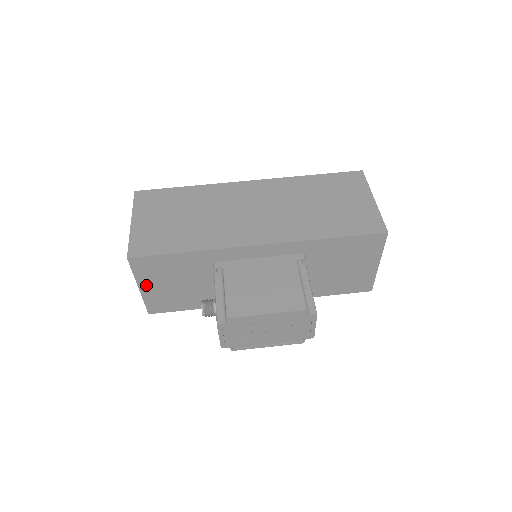
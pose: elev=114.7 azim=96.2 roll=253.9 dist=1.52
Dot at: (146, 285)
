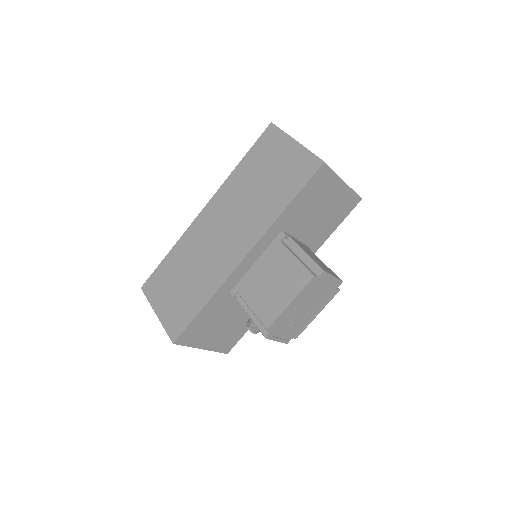
Dot at: (204, 344)
